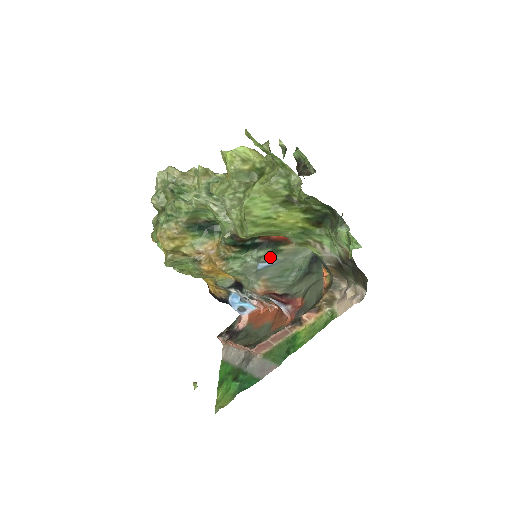
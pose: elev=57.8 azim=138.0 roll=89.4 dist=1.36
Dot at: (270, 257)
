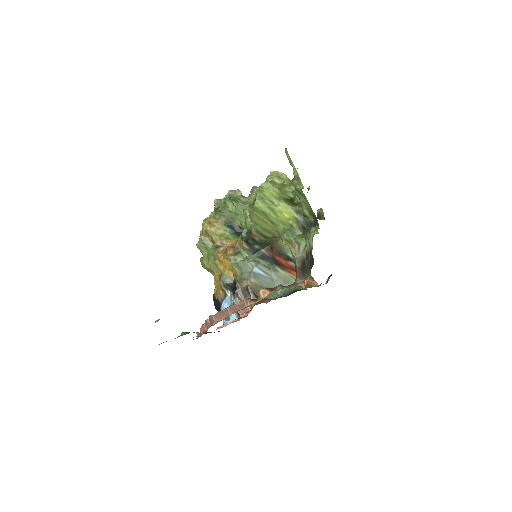
Dot at: (266, 269)
